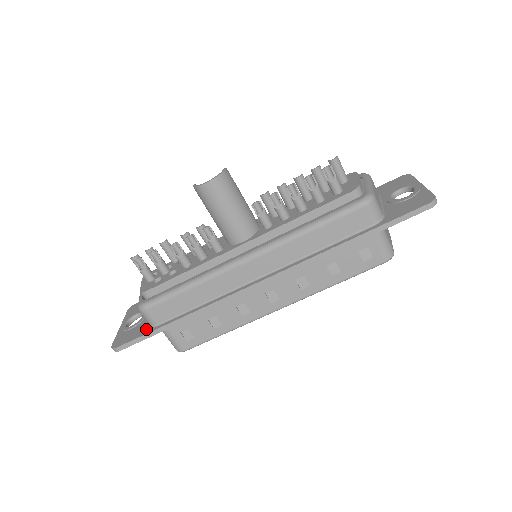
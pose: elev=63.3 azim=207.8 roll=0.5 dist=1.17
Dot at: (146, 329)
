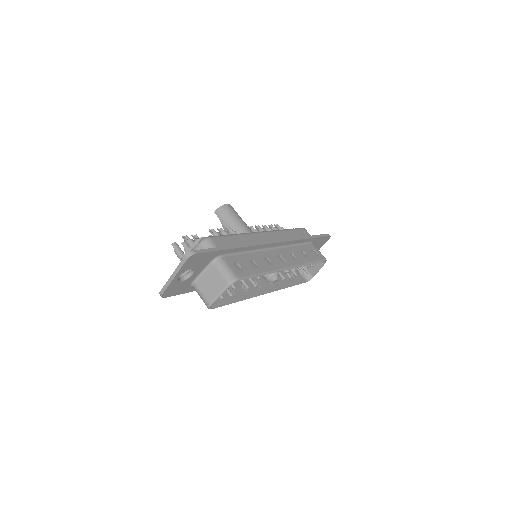
Dot at: occluded
